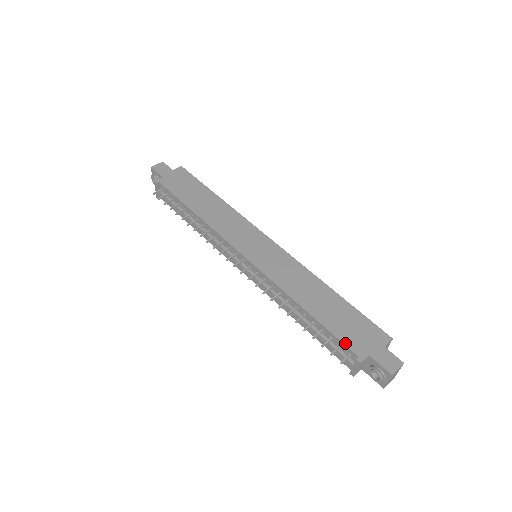
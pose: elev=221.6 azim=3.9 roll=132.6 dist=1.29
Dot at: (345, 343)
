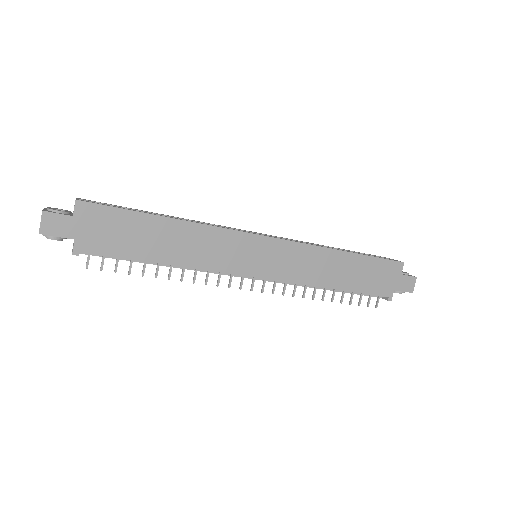
Dot at: (376, 294)
